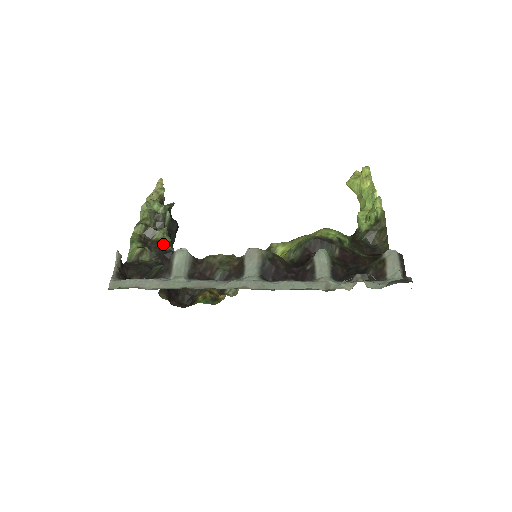
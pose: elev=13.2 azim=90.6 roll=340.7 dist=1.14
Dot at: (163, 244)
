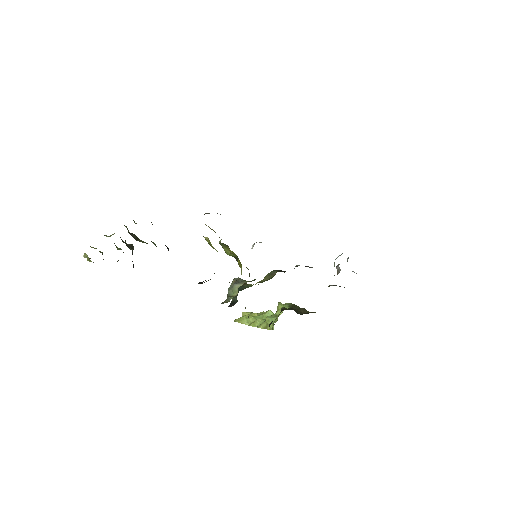
Dot at: (154, 244)
